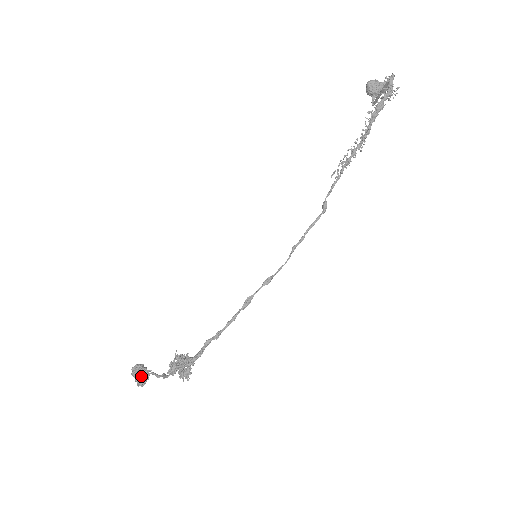
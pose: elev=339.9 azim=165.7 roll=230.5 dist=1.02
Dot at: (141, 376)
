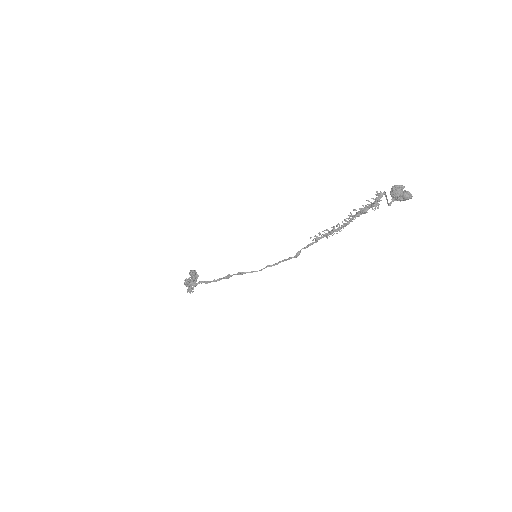
Dot at: (191, 277)
